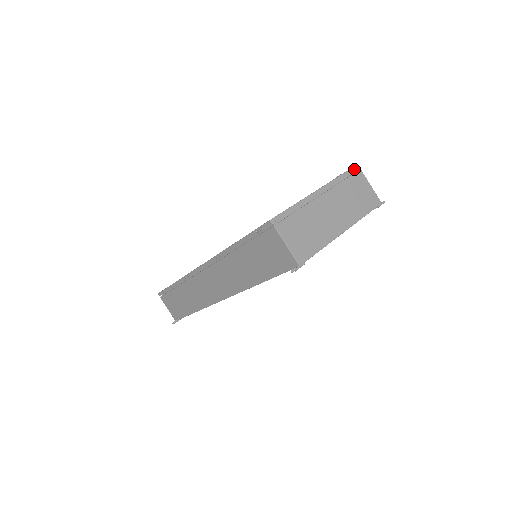
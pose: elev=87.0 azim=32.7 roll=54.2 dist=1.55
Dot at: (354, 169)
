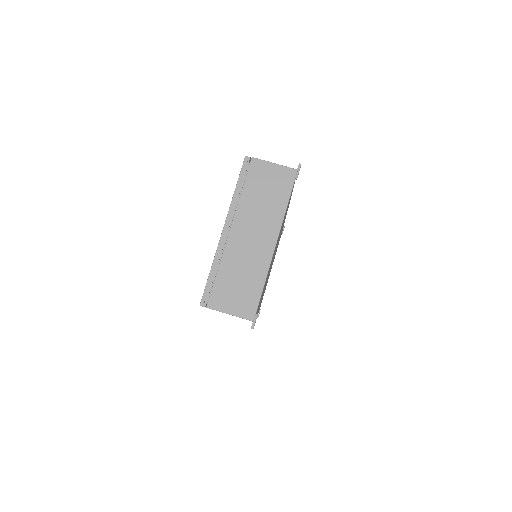
Dot at: (245, 165)
